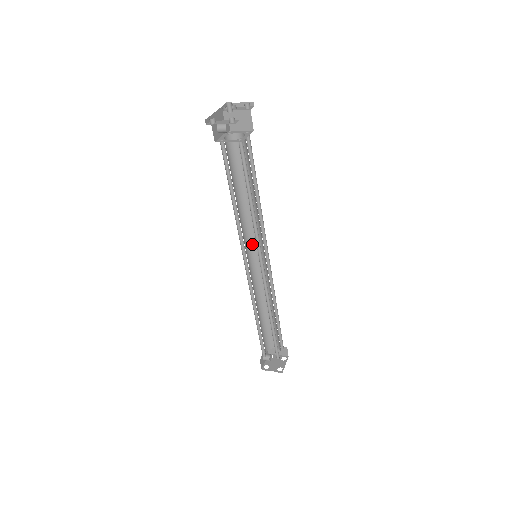
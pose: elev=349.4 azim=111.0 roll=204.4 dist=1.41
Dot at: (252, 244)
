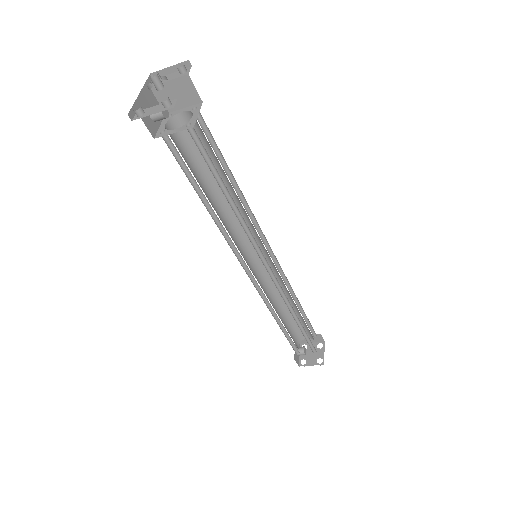
Dot at: (246, 242)
